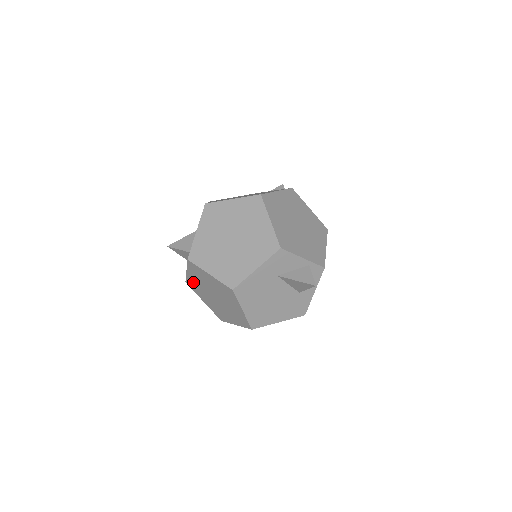
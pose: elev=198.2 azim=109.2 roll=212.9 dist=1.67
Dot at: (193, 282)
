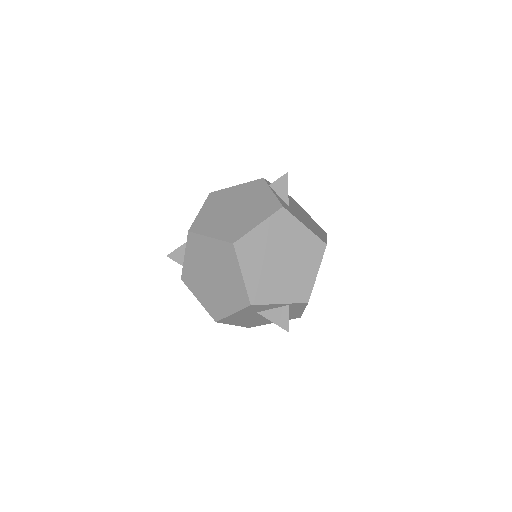
Dot at: occluded
